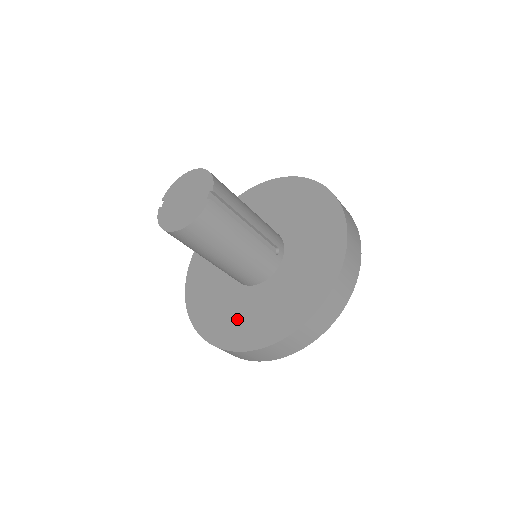
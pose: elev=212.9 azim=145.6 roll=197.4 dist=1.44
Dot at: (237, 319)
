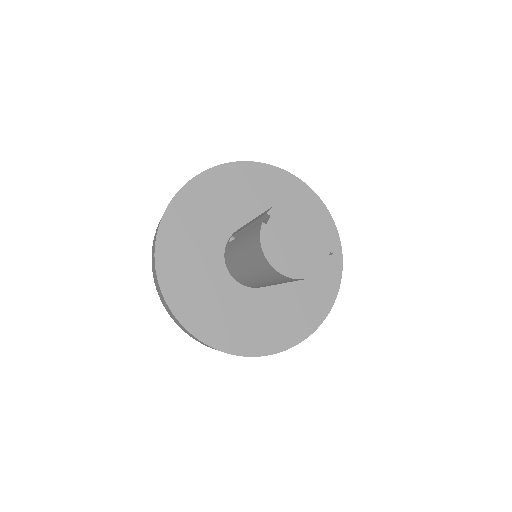
Dot at: (221, 314)
